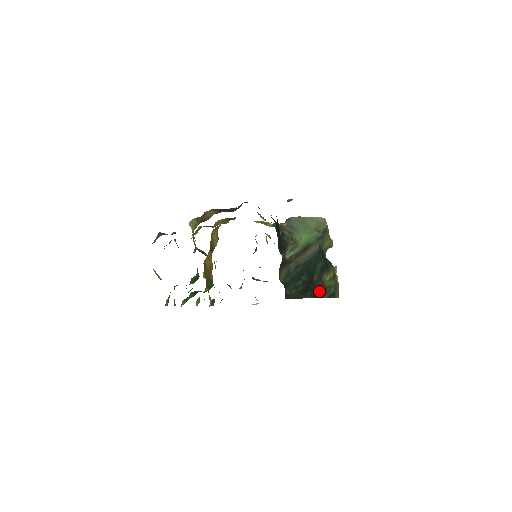
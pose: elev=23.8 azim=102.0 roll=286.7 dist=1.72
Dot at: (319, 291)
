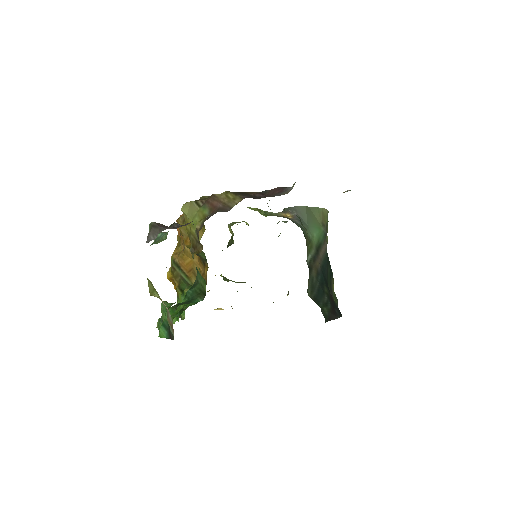
Dot at: occluded
